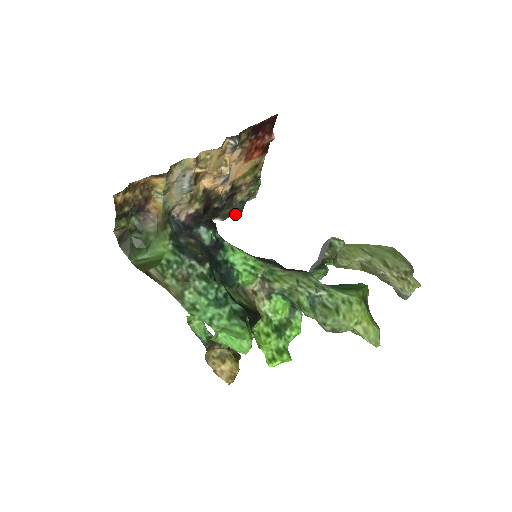
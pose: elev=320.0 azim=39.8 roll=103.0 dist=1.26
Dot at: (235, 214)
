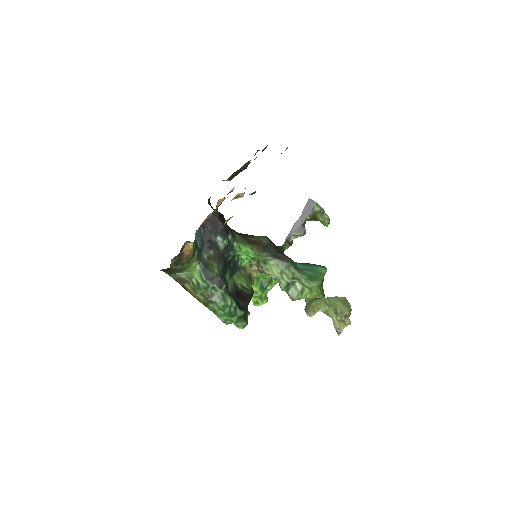
Dot at: (241, 171)
